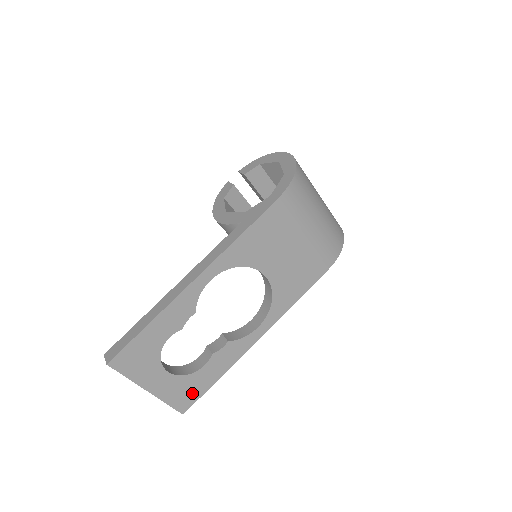
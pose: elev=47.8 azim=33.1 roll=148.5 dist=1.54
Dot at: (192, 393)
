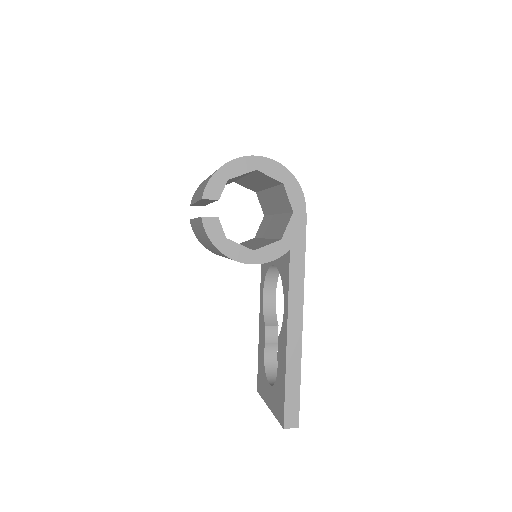
Dot at: occluded
